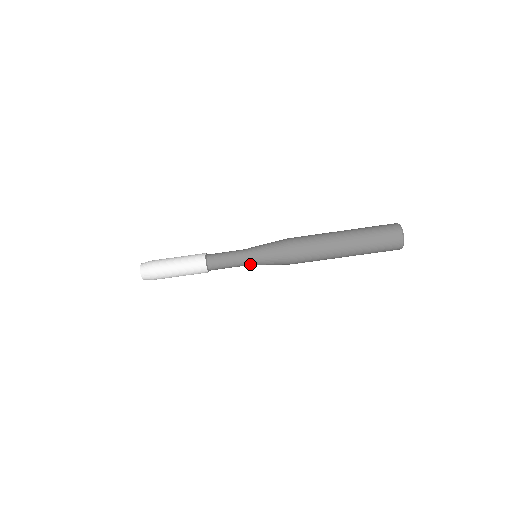
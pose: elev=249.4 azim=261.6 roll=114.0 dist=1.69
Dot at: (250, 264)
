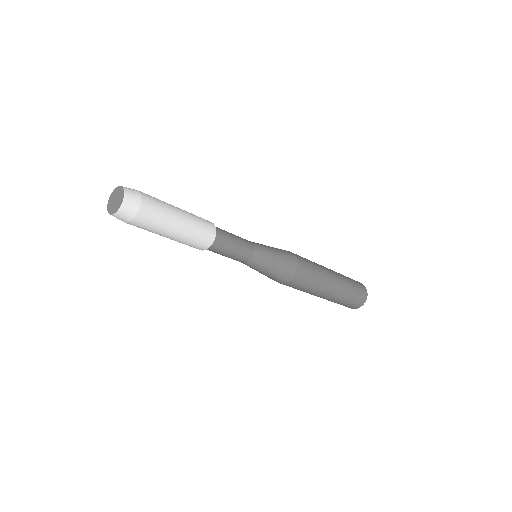
Dot at: occluded
